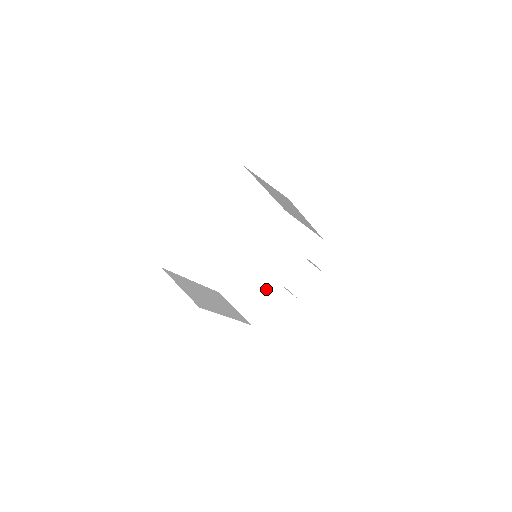
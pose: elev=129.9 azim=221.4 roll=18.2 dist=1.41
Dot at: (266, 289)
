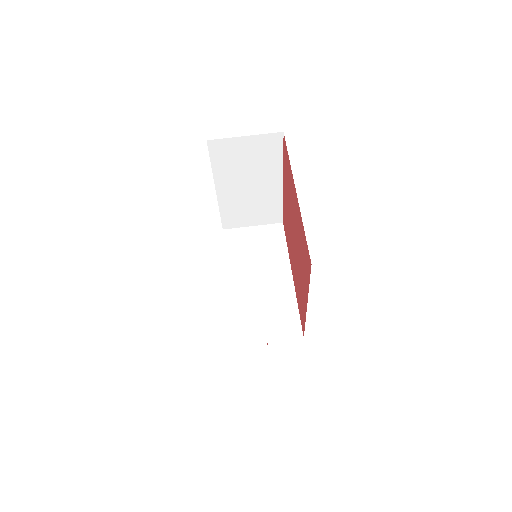
Dot at: (280, 297)
